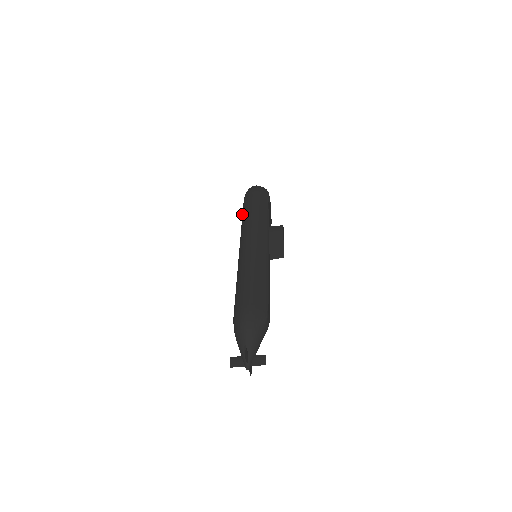
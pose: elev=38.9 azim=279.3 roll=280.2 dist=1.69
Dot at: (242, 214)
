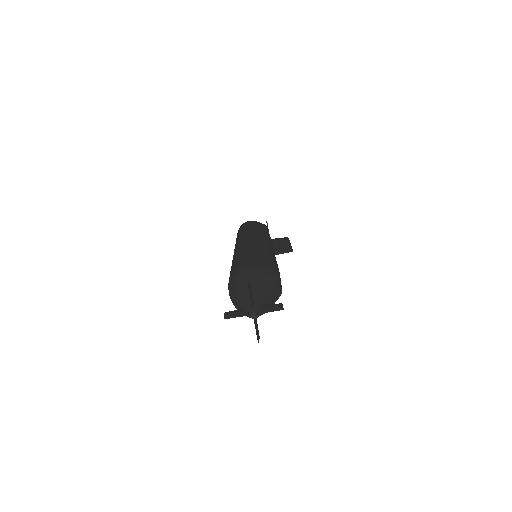
Dot at: occluded
